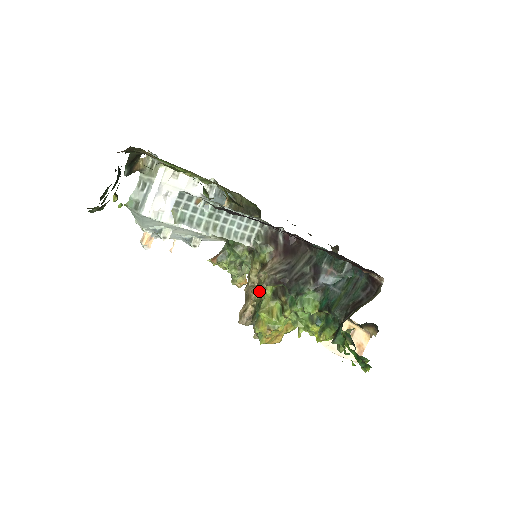
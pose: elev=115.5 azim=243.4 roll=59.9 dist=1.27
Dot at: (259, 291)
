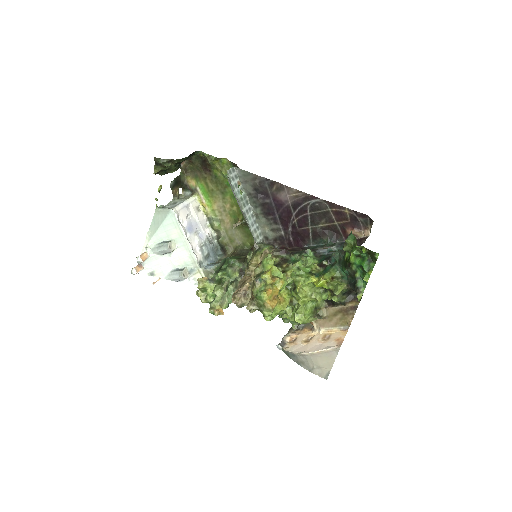
Dot at: (262, 263)
